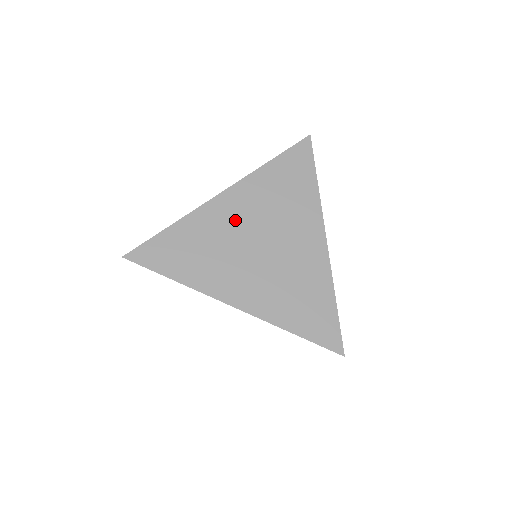
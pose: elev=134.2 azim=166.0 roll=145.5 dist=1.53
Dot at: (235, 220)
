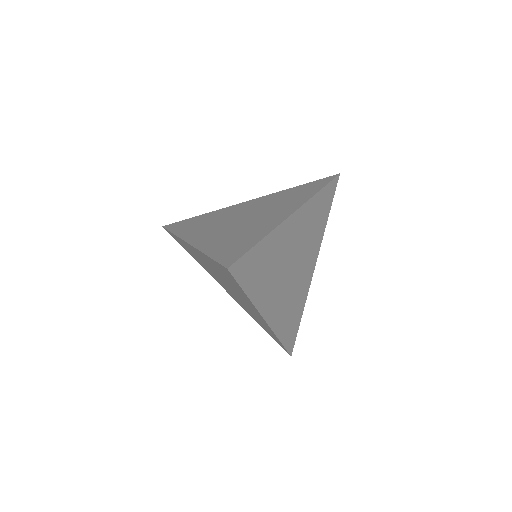
Dot at: (241, 210)
